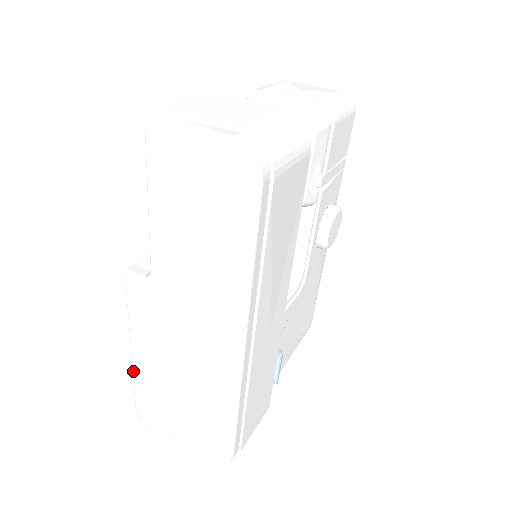
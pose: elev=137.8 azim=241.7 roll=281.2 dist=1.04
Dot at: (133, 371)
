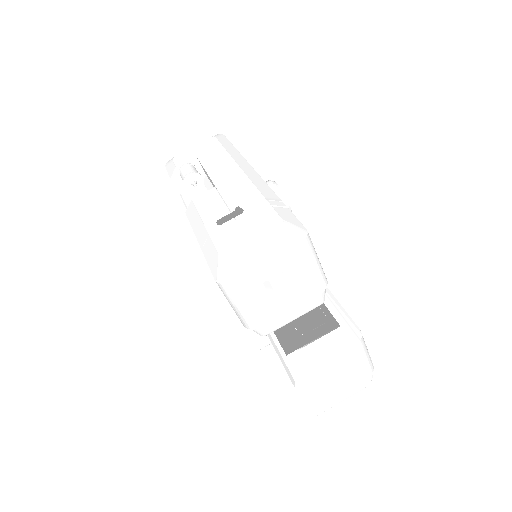
Dot at: occluded
